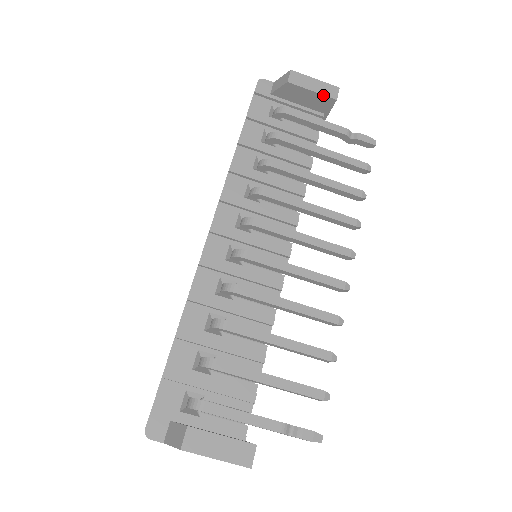
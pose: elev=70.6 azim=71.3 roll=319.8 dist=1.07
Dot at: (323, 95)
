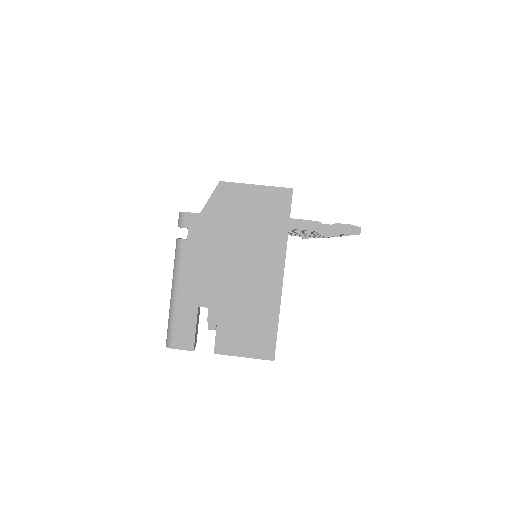
Dot at: occluded
